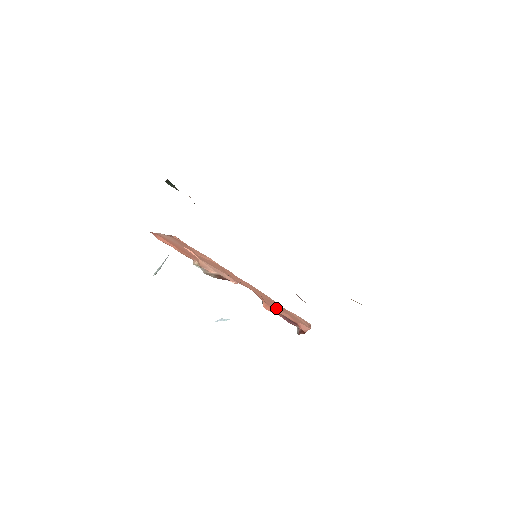
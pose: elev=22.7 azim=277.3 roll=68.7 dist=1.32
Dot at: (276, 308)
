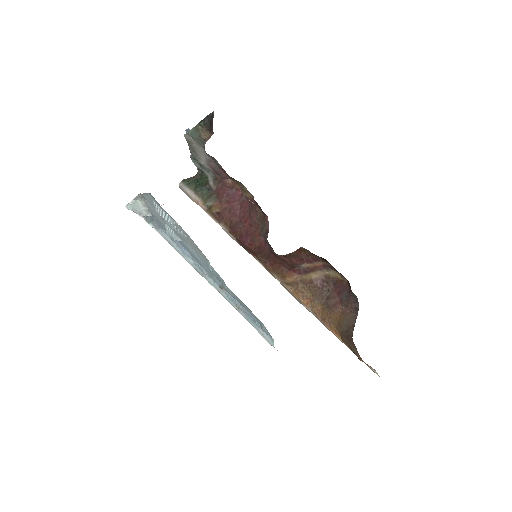
Dot at: occluded
